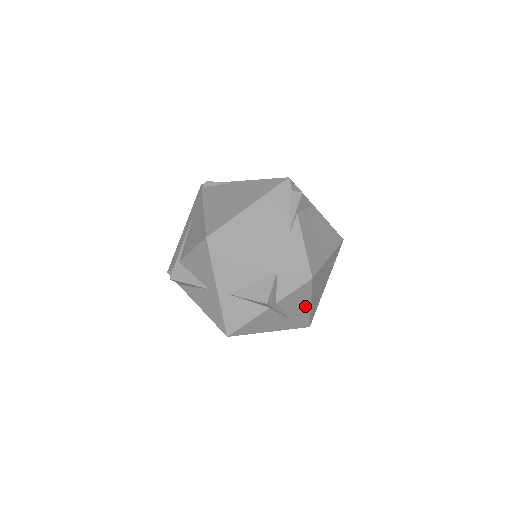
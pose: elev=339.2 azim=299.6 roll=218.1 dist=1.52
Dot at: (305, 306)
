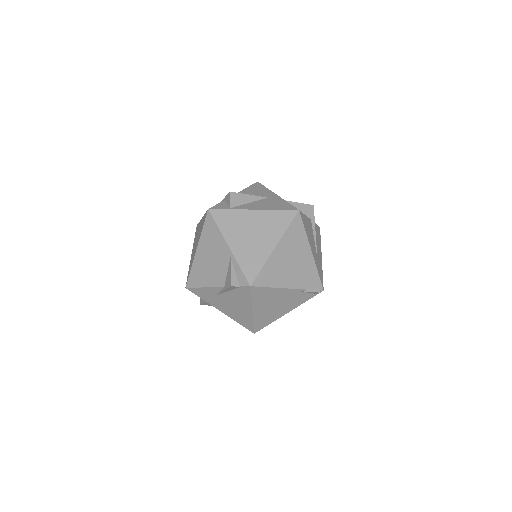
Dot at: (320, 253)
